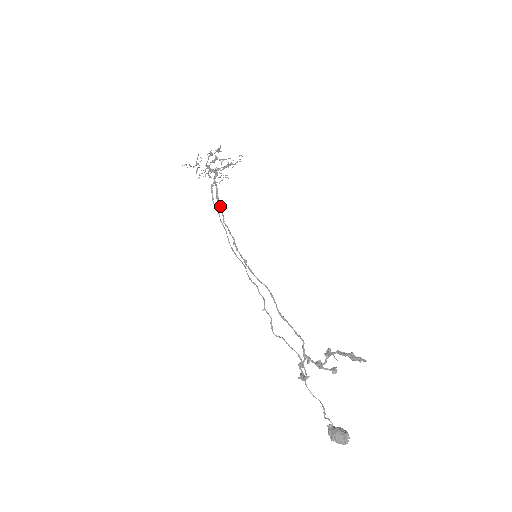
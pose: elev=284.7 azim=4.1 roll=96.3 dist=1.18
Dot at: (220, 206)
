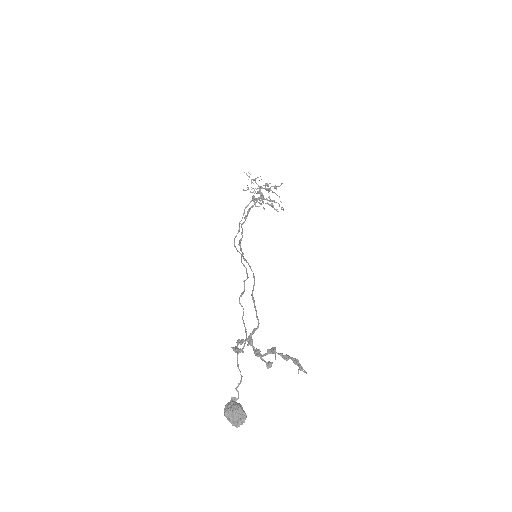
Dot at: (247, 215)
